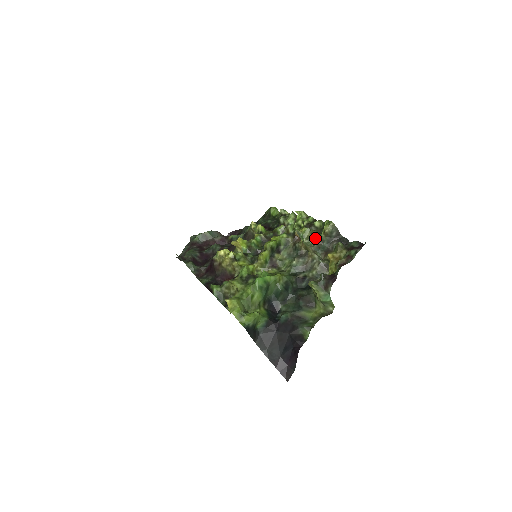
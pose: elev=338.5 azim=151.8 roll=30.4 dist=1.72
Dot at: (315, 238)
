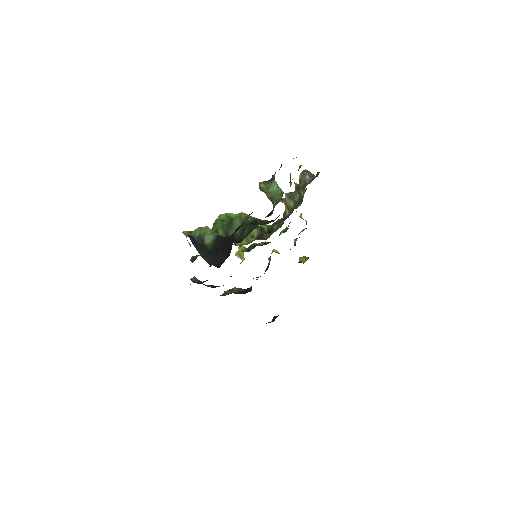
Dot at: occluded
